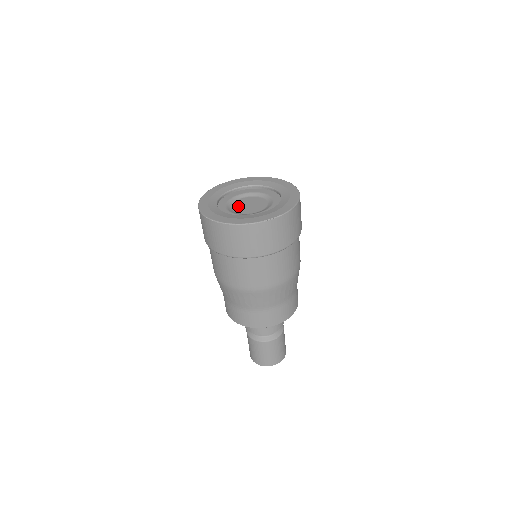
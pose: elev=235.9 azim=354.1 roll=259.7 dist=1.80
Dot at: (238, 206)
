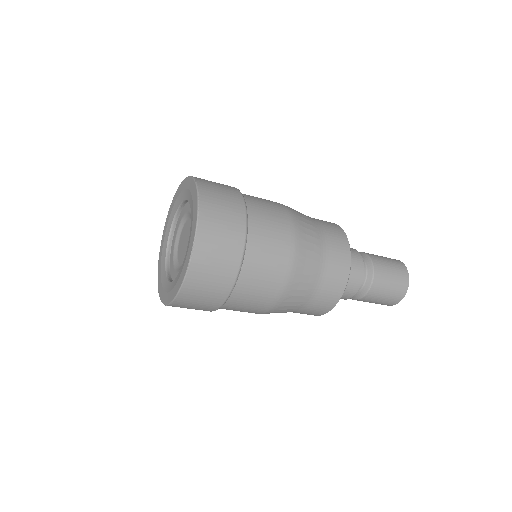
Dot at: (180, 254)
